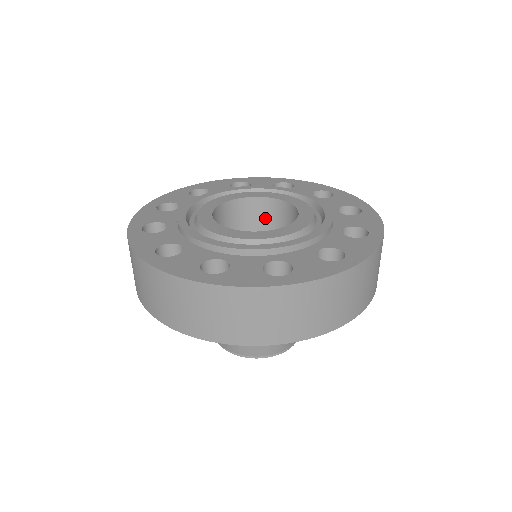
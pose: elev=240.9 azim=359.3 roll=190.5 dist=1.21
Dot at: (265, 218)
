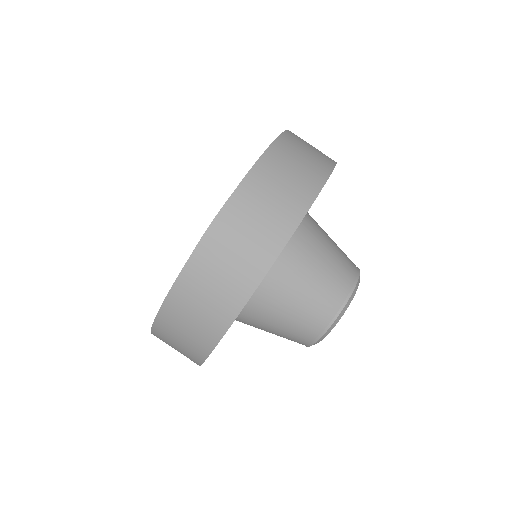
Dot at: occluded
